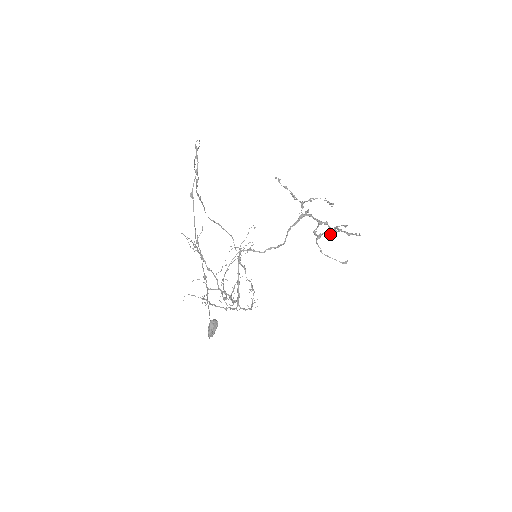
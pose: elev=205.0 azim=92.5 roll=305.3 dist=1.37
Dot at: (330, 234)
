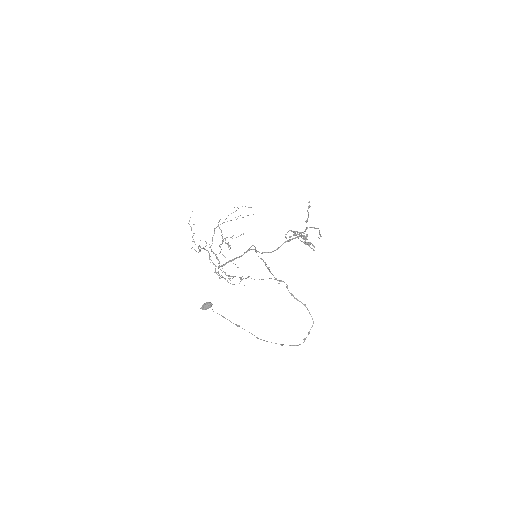
Dot at: occluded
